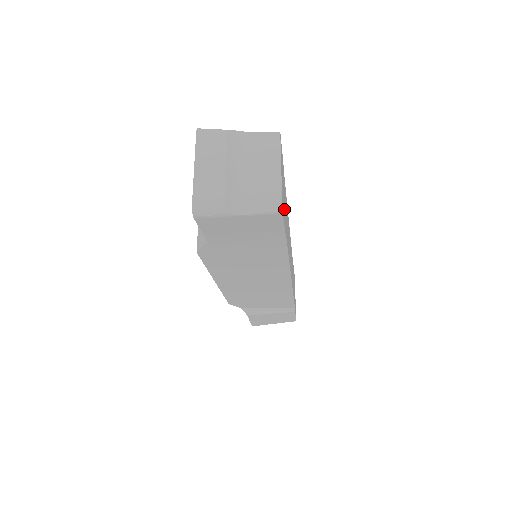
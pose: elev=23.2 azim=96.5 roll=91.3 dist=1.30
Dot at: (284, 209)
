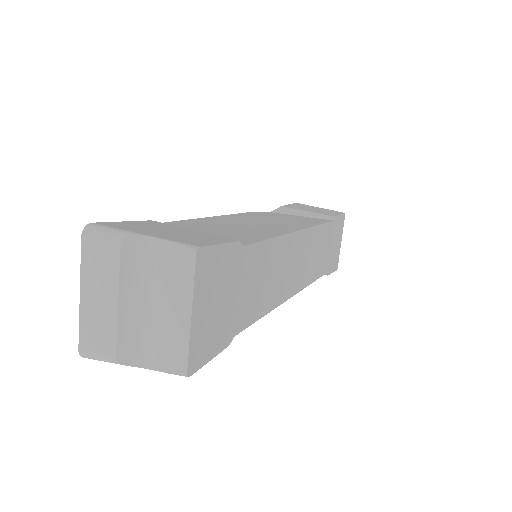
Dot at: (222, 321)
